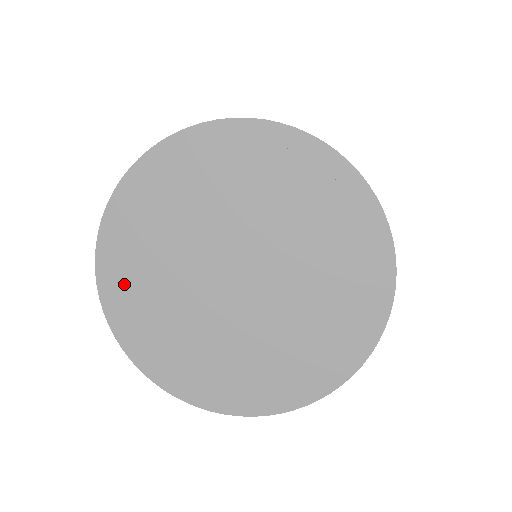
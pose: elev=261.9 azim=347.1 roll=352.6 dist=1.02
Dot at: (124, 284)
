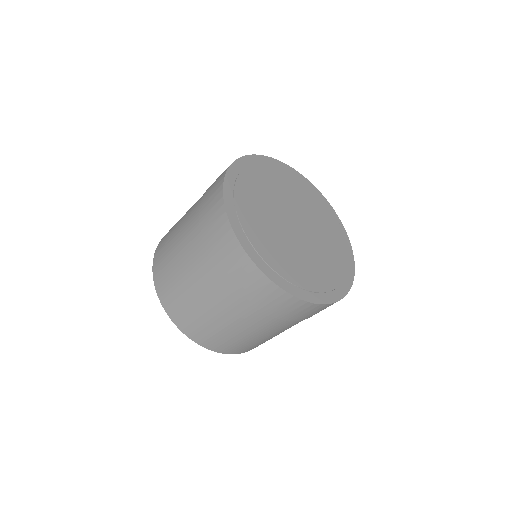
Dot at: (242, 213)
